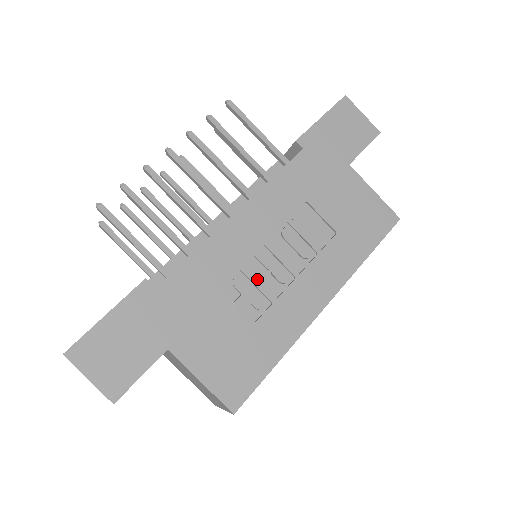
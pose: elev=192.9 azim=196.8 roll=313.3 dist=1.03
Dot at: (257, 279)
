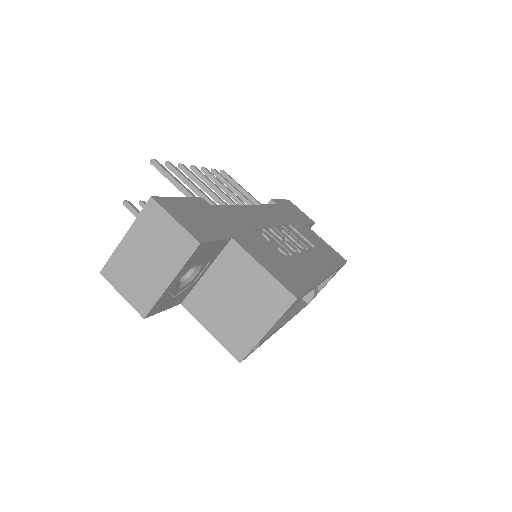
Dot at: (277, 241)
